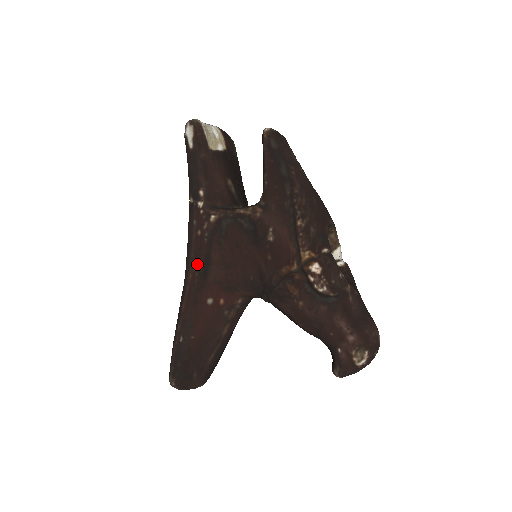
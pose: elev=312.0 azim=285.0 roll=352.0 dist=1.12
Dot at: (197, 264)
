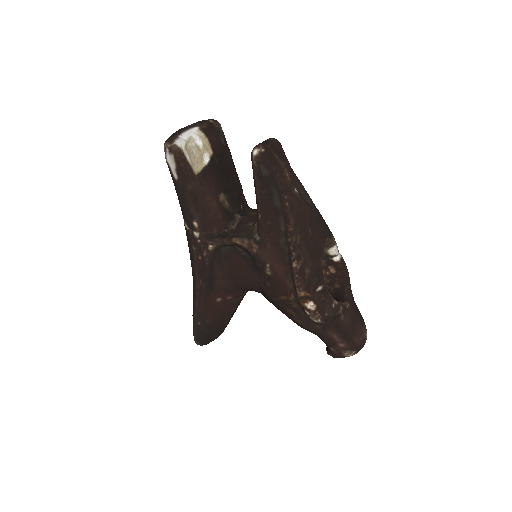
Dot at: (203, 280)
